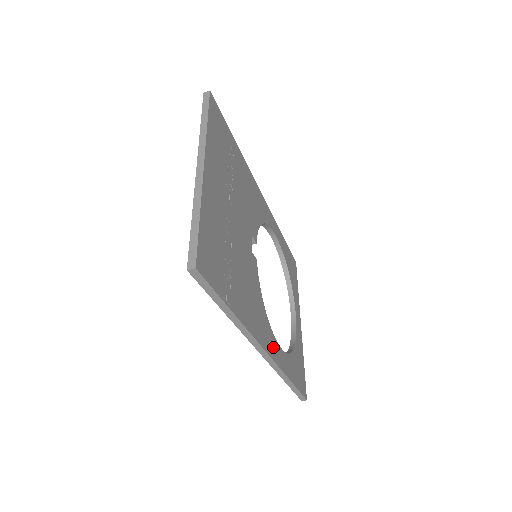
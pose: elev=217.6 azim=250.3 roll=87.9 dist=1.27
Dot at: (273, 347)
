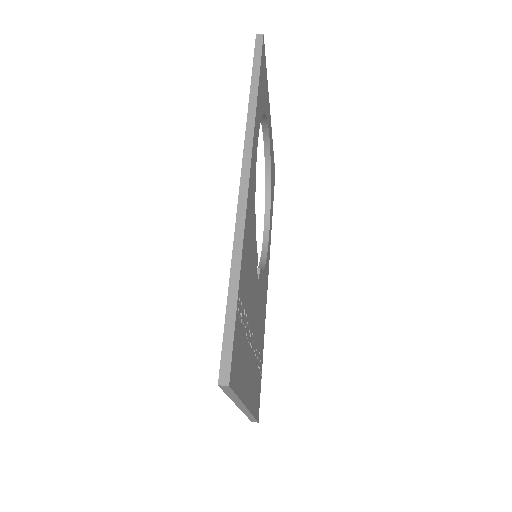
Dot at: (268, 259)
